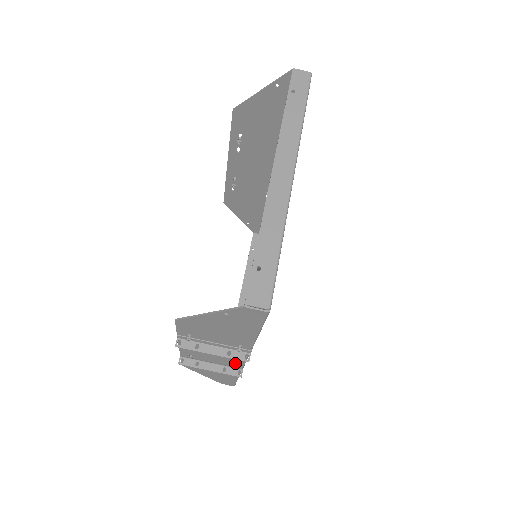
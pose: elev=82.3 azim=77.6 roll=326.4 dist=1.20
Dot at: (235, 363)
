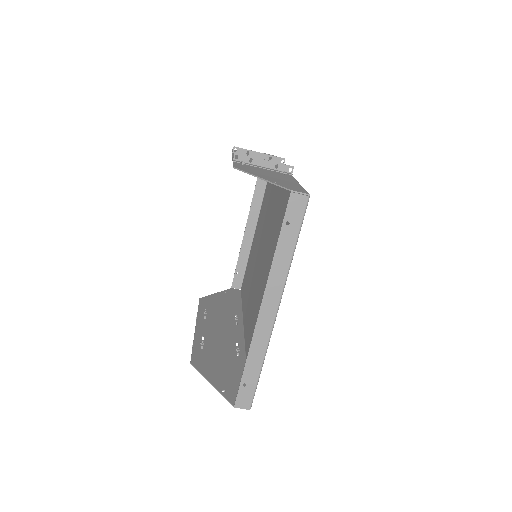
Dot at: (237, 328)
